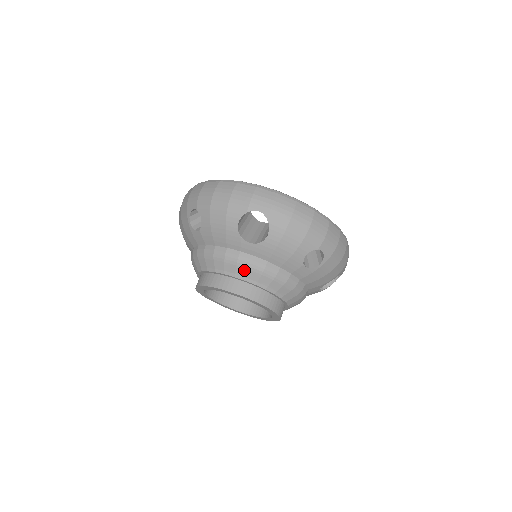
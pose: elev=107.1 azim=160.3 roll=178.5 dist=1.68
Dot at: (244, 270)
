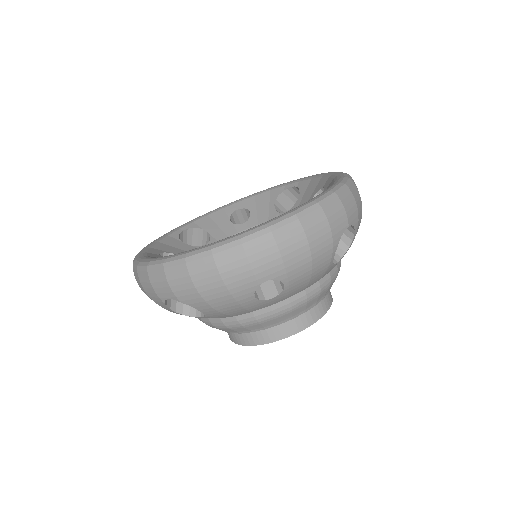
Dot at: (229, 330)
